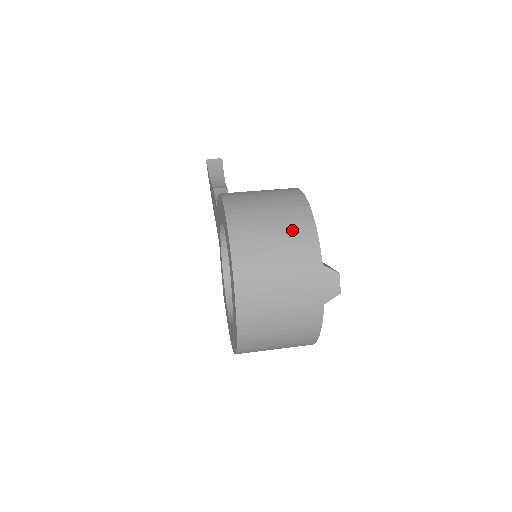
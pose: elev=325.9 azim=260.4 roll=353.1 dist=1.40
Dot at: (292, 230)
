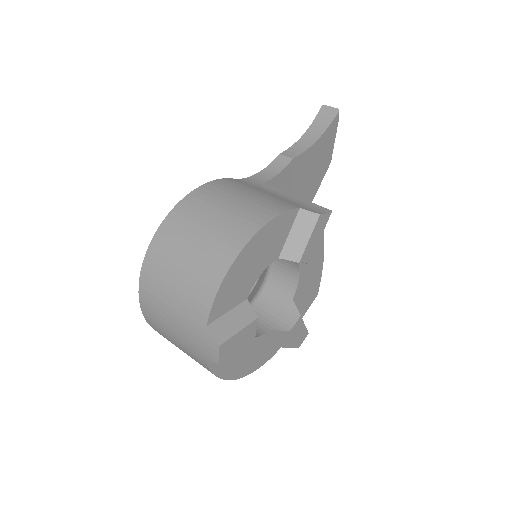
Dot at: (199, 271)
